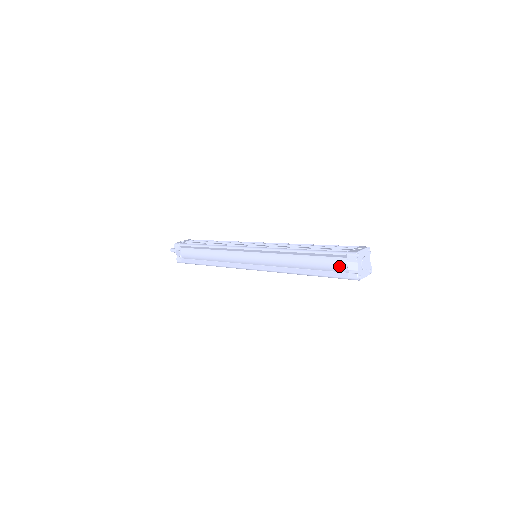
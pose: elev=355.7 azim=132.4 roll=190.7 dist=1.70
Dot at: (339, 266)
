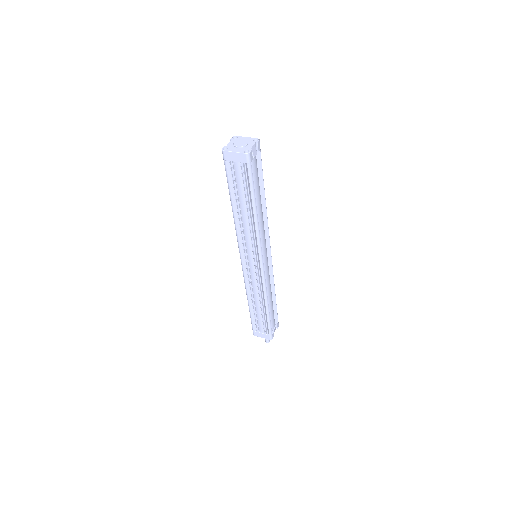
Dot at: occluded
